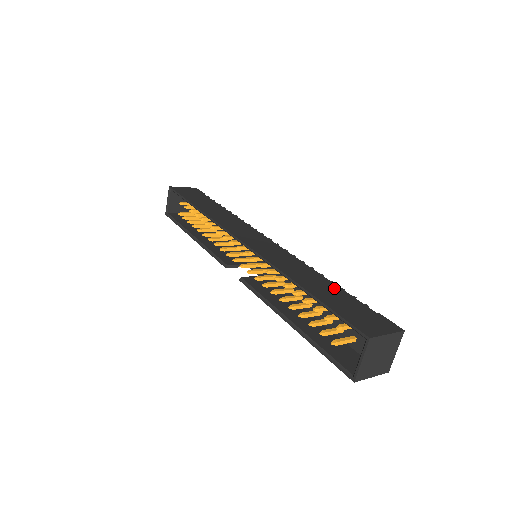
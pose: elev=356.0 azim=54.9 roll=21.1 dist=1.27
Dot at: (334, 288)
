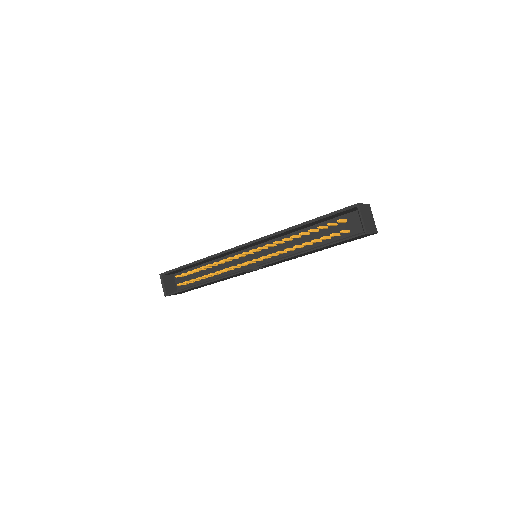
Dot at: occluded
